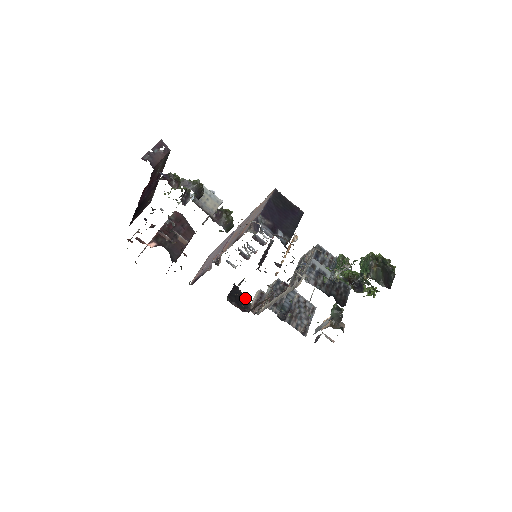
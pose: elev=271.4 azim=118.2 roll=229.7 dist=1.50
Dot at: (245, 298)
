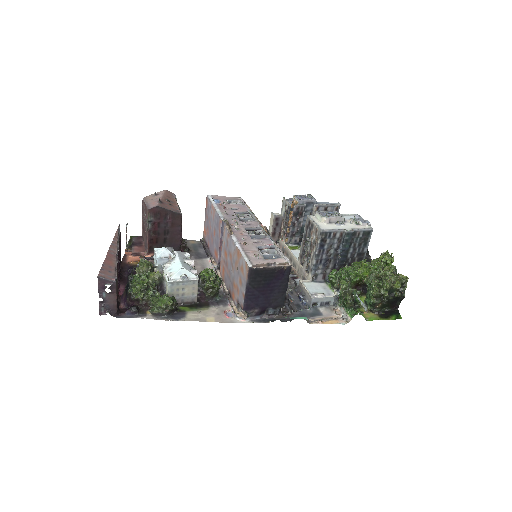
Dot at: occluded
